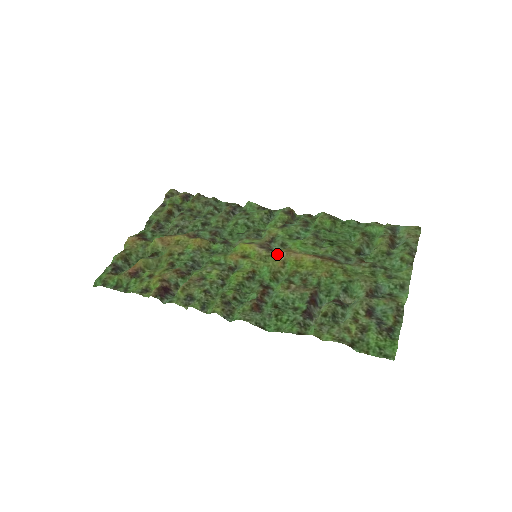
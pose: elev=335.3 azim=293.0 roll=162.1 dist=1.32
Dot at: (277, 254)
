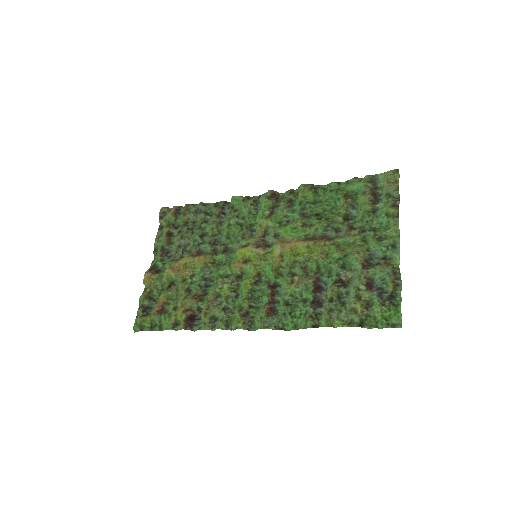
Dot at: (273, 249)
